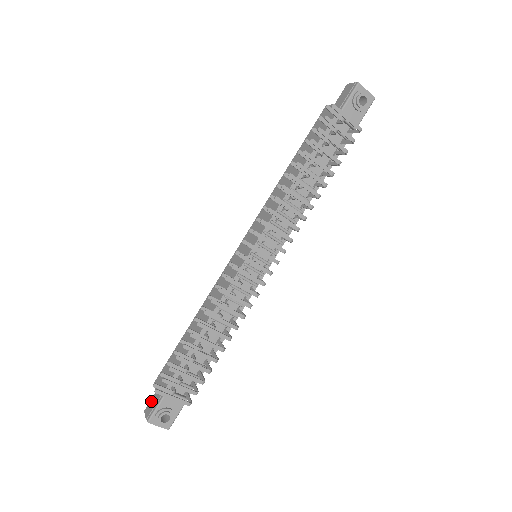
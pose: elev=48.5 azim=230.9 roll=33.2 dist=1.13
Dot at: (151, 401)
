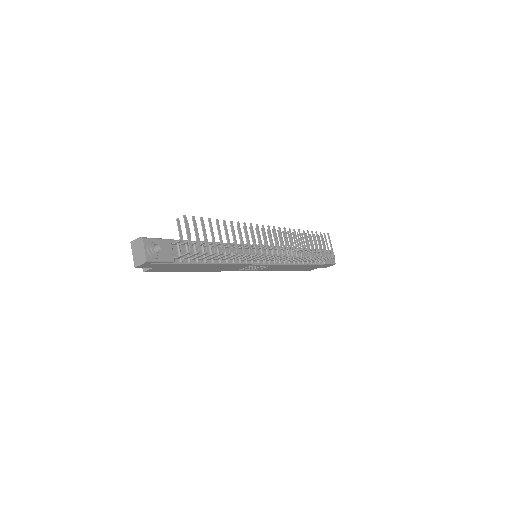
Dot at: occluded
